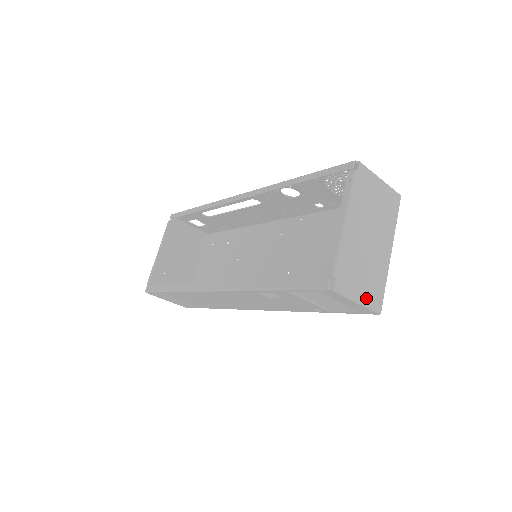
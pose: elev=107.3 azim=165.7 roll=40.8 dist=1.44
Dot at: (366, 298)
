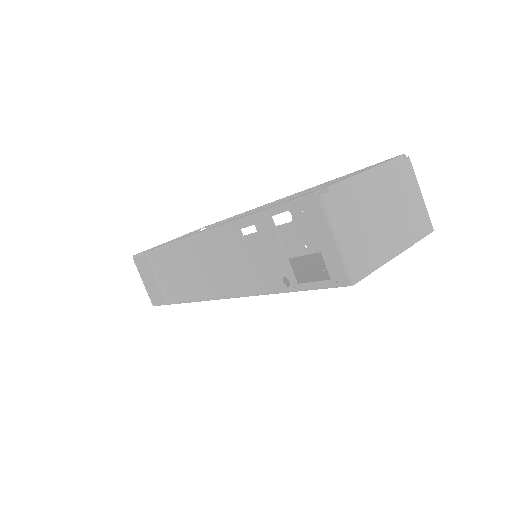
Dot at: (347, 249)
